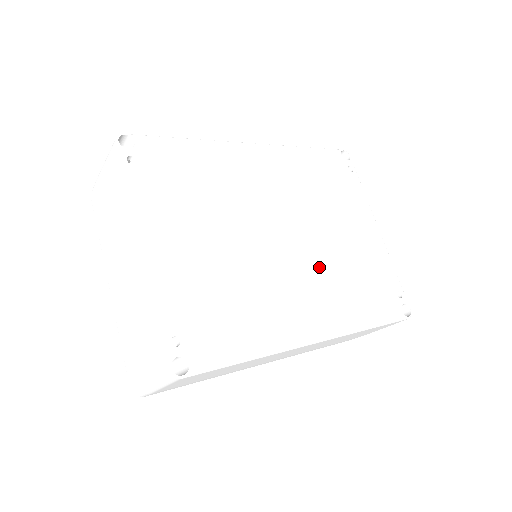
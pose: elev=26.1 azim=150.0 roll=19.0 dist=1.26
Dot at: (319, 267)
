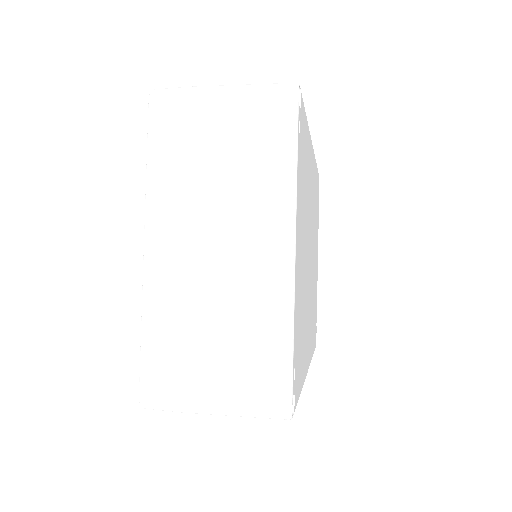
Dot at: occluded
